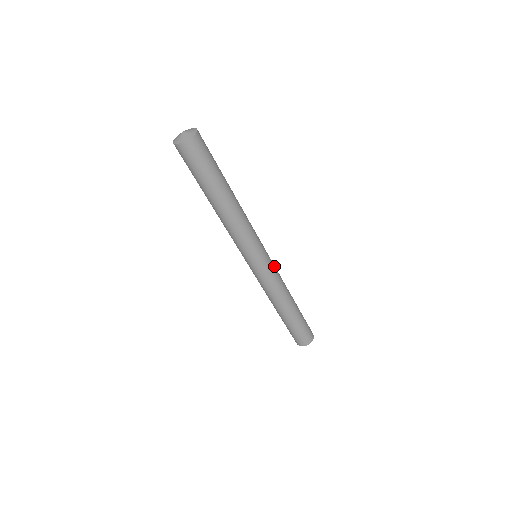
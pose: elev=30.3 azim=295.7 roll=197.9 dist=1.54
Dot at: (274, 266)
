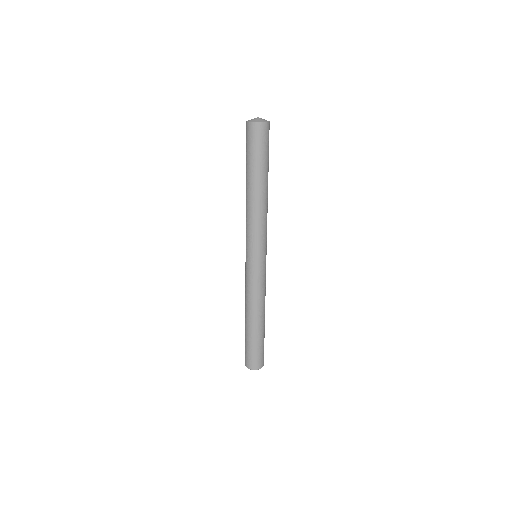
Dot at: occluded
